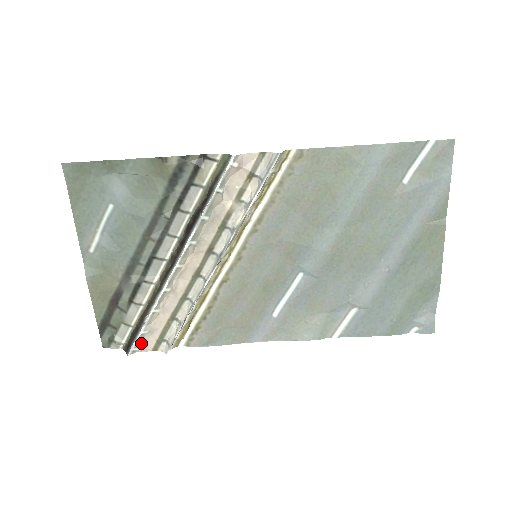
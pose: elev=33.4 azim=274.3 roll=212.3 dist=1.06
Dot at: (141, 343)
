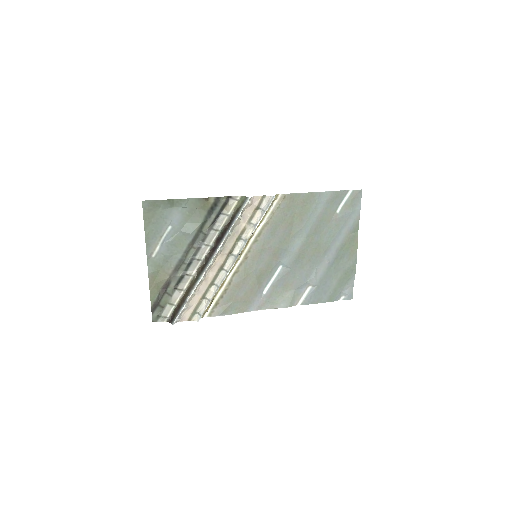
Dot at: (181, 316)
